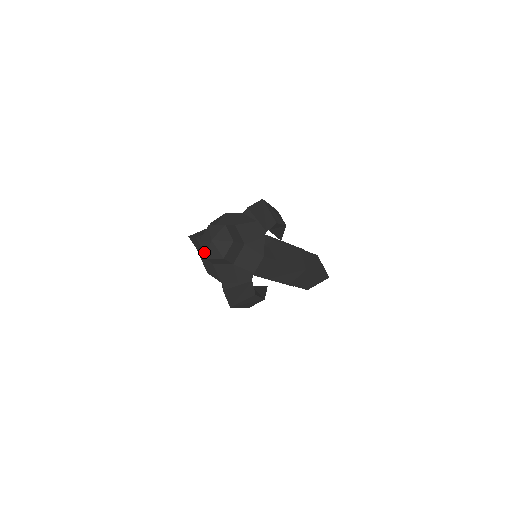
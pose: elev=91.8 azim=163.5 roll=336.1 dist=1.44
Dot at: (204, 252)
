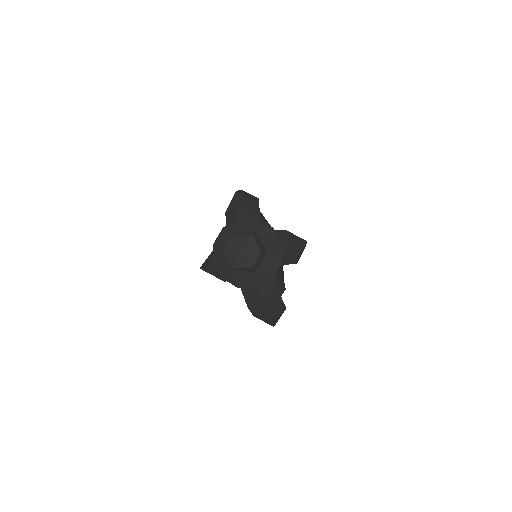
Dot at: (227, 245)
